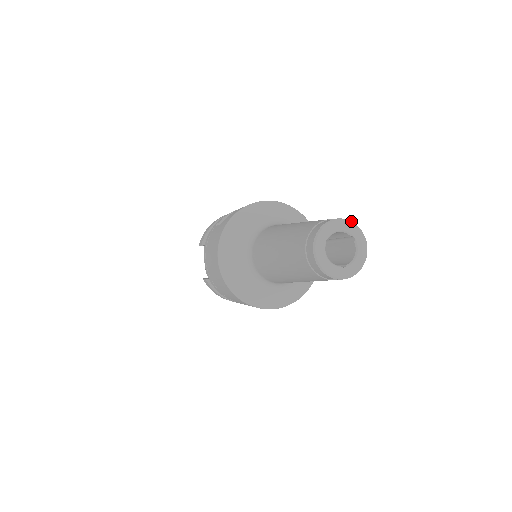
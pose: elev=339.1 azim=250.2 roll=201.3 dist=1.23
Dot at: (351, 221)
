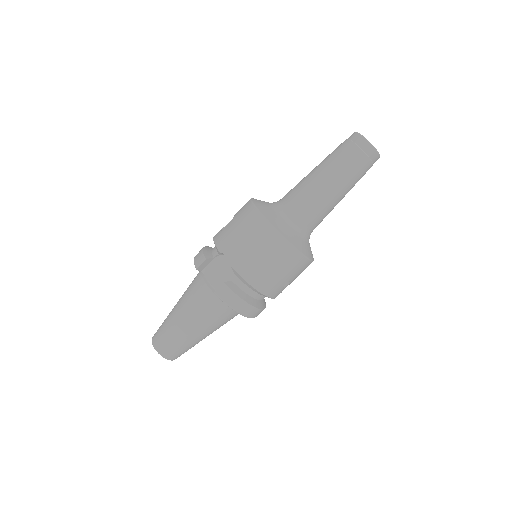
Dot at: occluded
